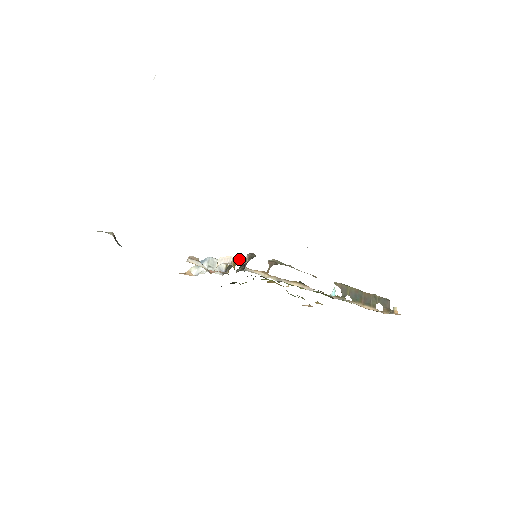
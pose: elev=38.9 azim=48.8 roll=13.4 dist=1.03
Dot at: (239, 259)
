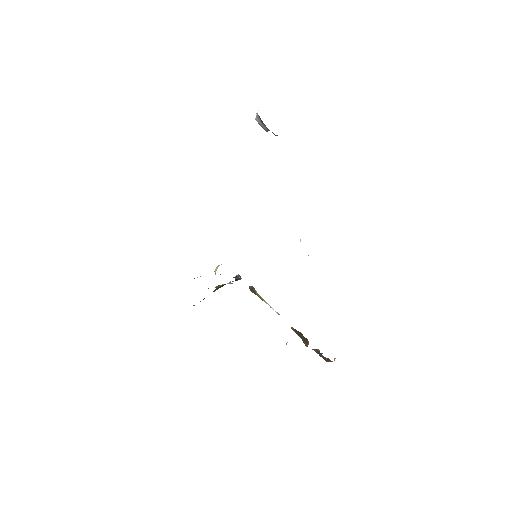
Dot at: (224, 284)
